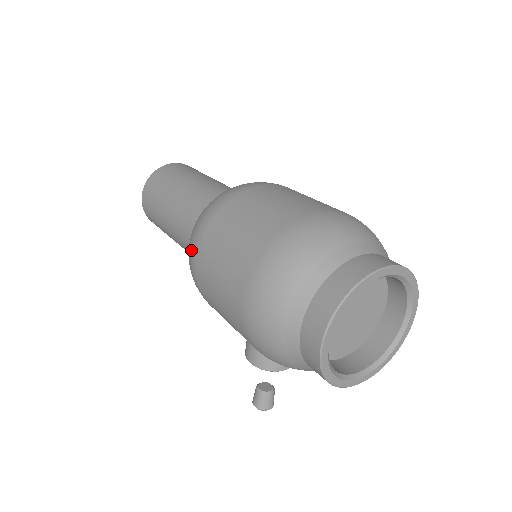
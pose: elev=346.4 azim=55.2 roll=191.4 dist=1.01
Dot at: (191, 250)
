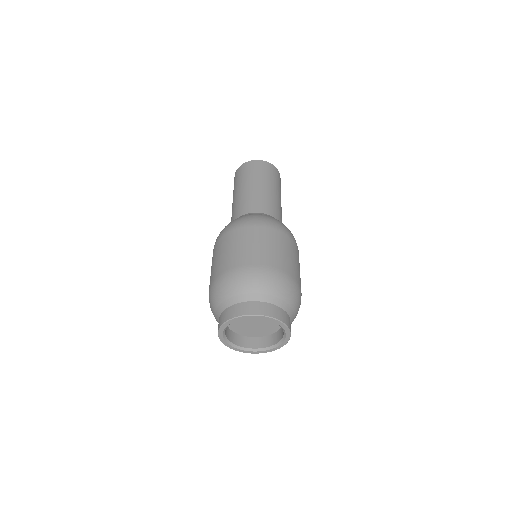
Dot at: occluded
